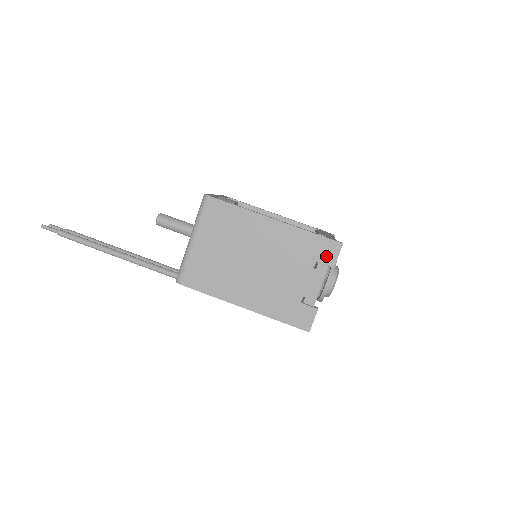
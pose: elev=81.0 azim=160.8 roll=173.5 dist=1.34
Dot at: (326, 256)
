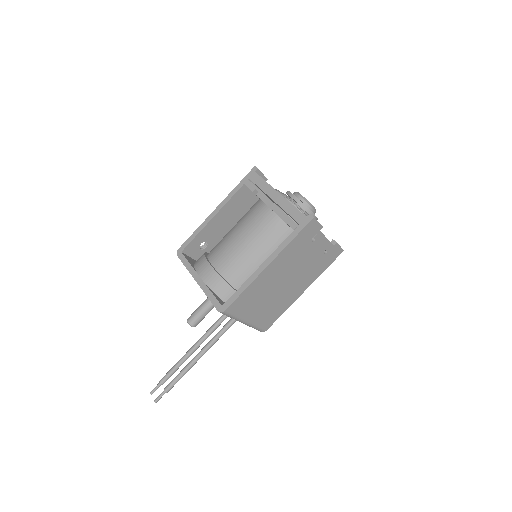
Dot at: (313, 231)
